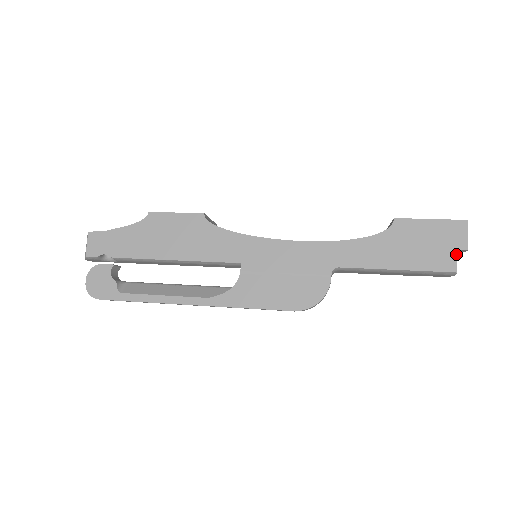
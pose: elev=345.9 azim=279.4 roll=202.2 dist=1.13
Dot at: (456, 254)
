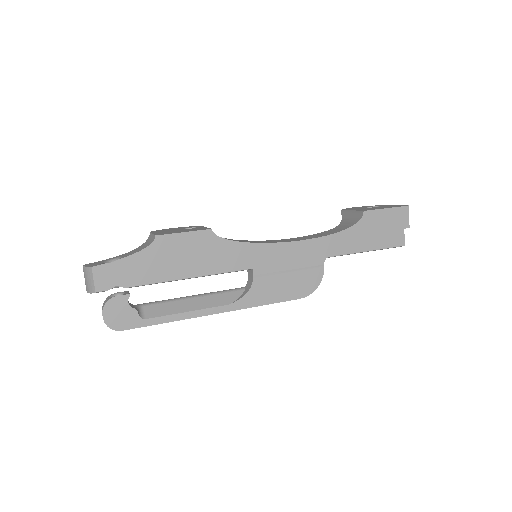
Dot at: occluded
